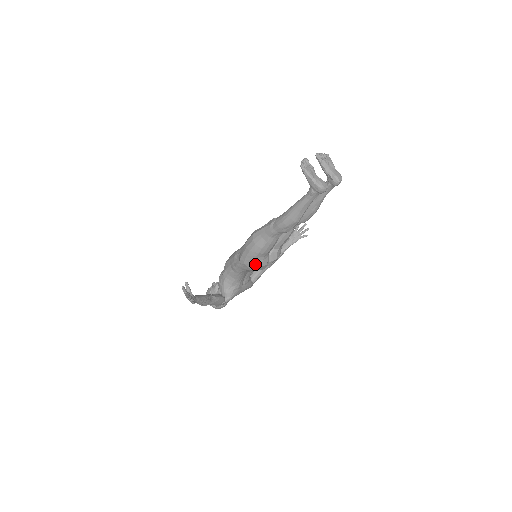
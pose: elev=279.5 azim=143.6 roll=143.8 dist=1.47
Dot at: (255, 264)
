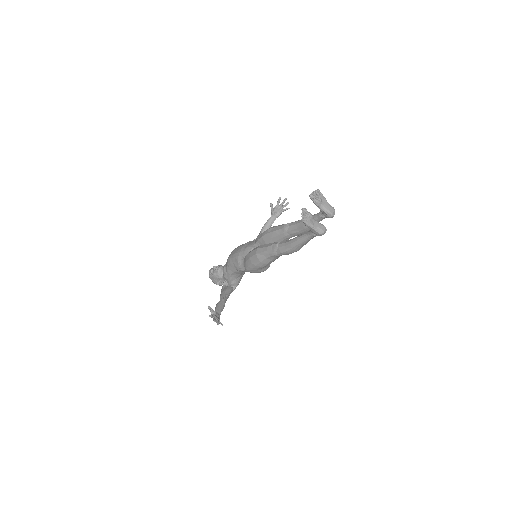
Dot at: (261, 271)
